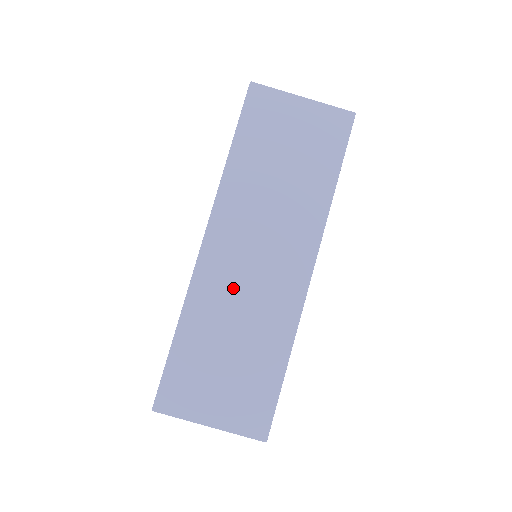
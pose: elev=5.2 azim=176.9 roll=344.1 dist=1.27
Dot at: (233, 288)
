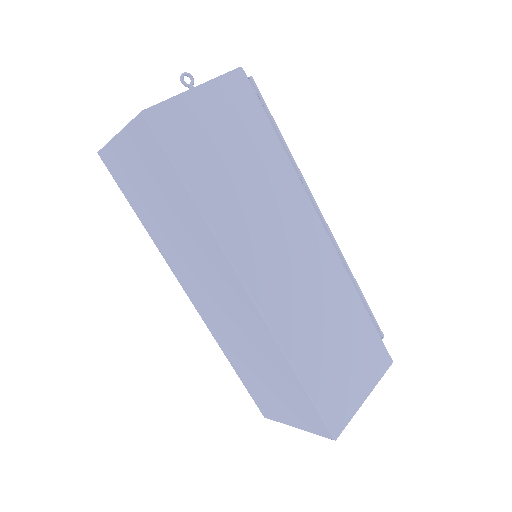
Dot at: (226, 327)
